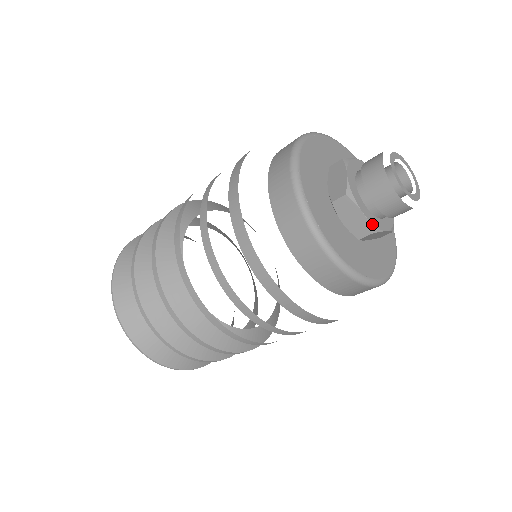
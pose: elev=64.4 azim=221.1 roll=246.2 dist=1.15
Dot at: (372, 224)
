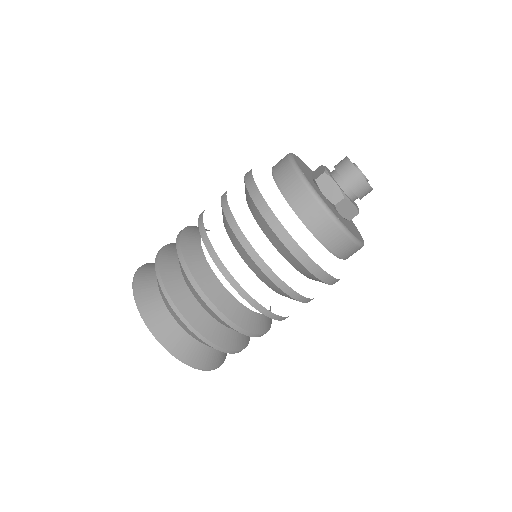
Dot at: (358, 209)
